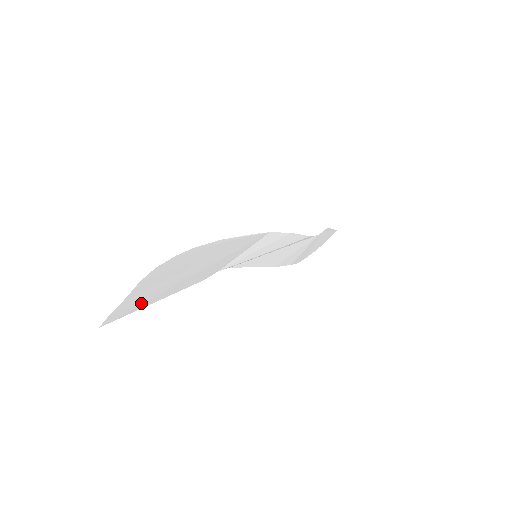
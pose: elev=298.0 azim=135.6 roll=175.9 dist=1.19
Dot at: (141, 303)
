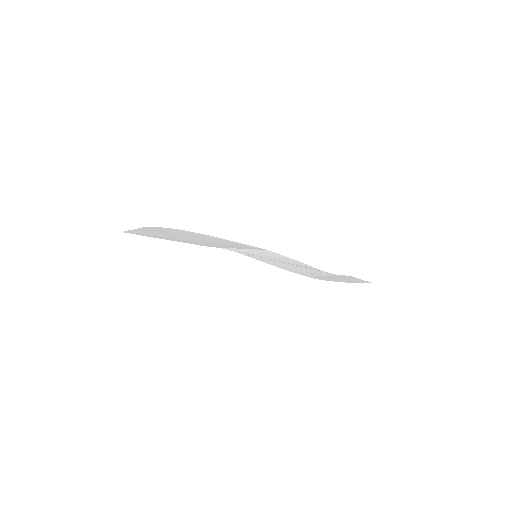
Dot at: (150, 235)
